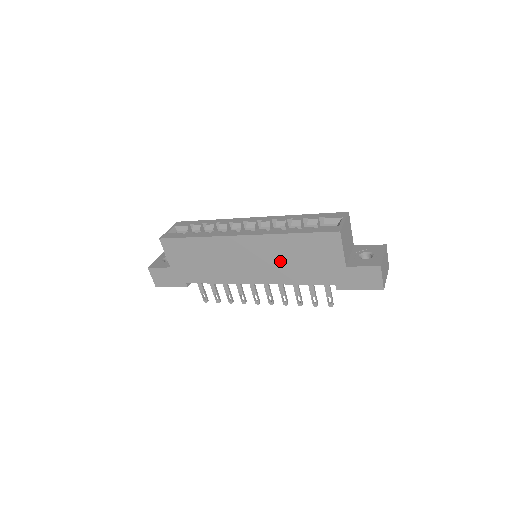
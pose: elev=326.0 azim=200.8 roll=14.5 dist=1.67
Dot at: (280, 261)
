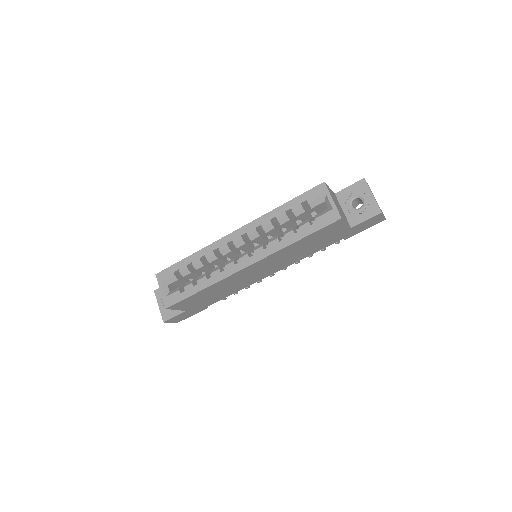
Dot at: (290, 256)
